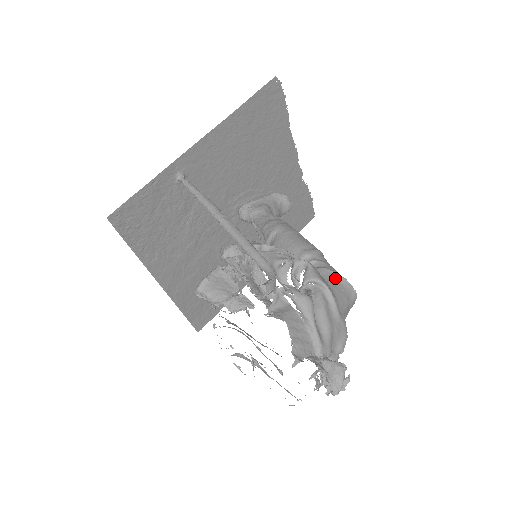
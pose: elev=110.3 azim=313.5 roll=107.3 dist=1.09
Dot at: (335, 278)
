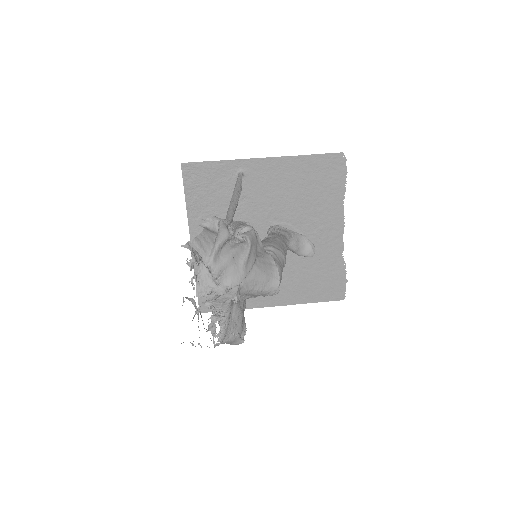
Dot at: (271, 263)
